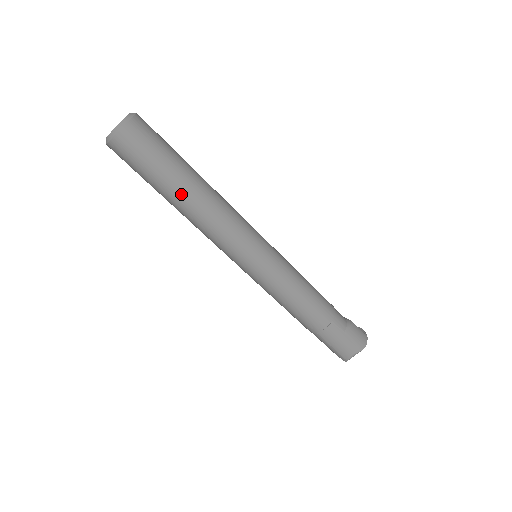
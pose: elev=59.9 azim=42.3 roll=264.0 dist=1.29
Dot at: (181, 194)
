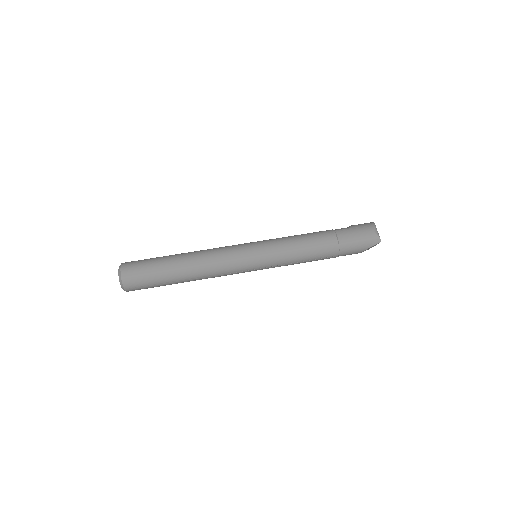
Dot at: (178, 262)
